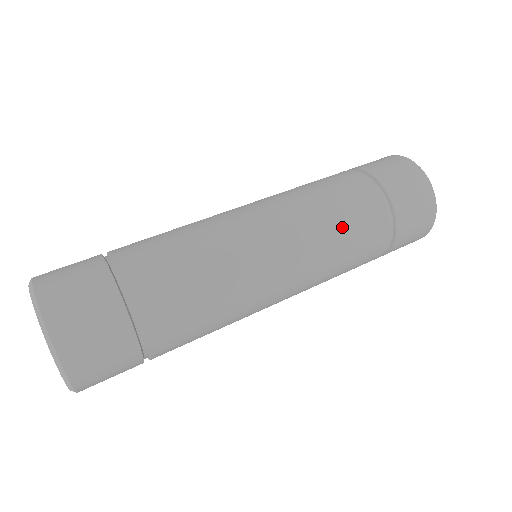
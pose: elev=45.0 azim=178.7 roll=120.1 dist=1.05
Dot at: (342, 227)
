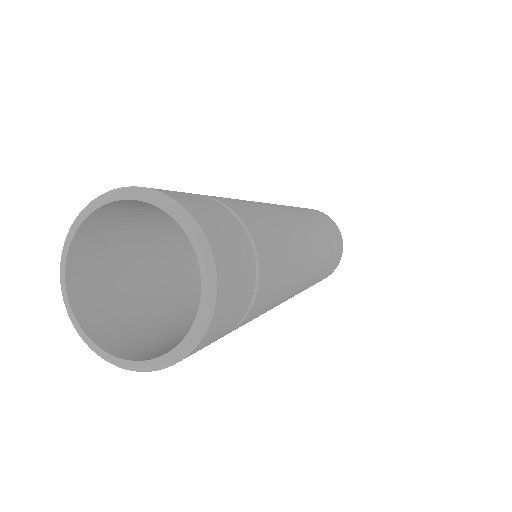
Dot at: (323, 242)
